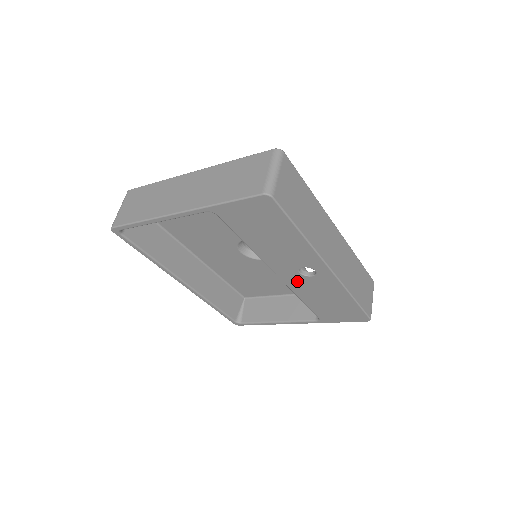
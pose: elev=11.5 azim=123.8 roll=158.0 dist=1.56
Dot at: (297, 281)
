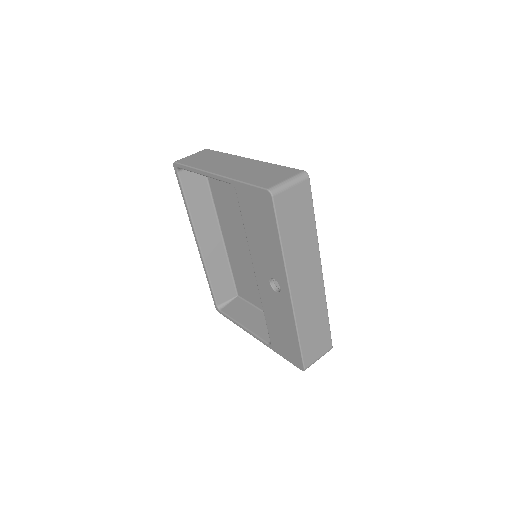
Dot at: (266, 290)
